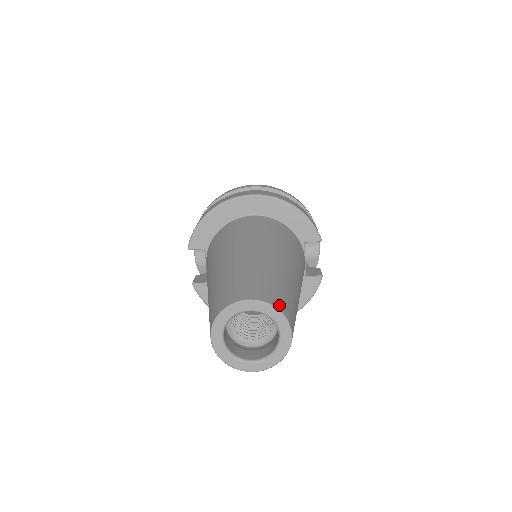
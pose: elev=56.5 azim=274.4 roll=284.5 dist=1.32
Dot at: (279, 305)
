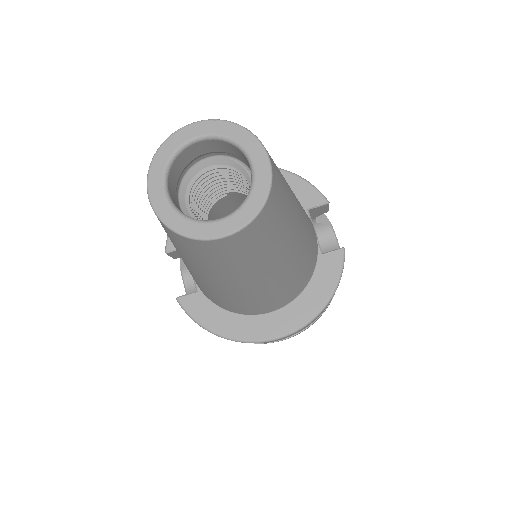
Dot at: (242, 129)
